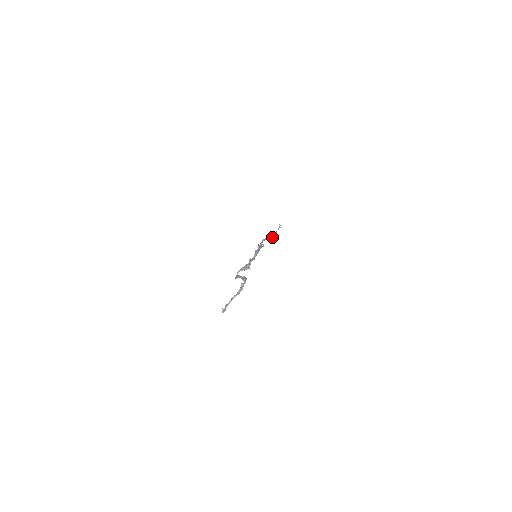
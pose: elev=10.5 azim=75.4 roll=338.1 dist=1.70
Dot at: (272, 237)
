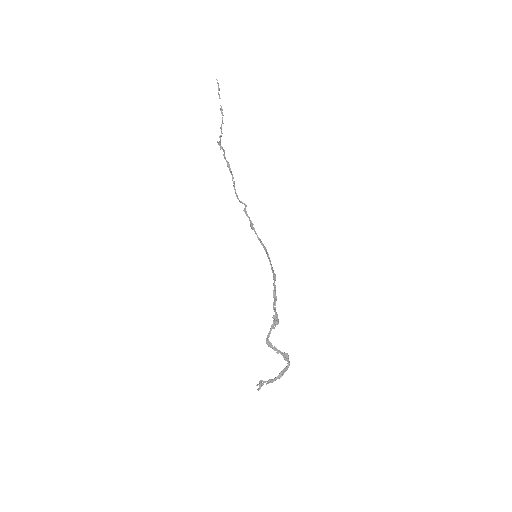
Dot at: (221, 130)
